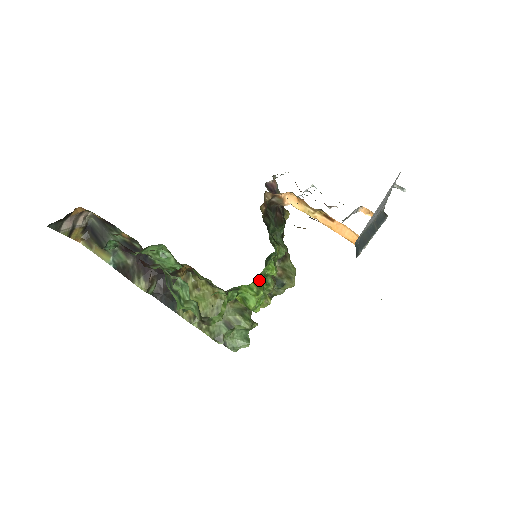
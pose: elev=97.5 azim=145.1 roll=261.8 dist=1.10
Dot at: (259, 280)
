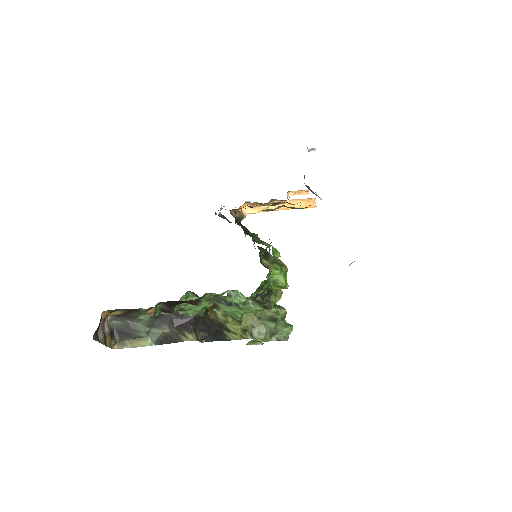
Dot at: (275, 262)
